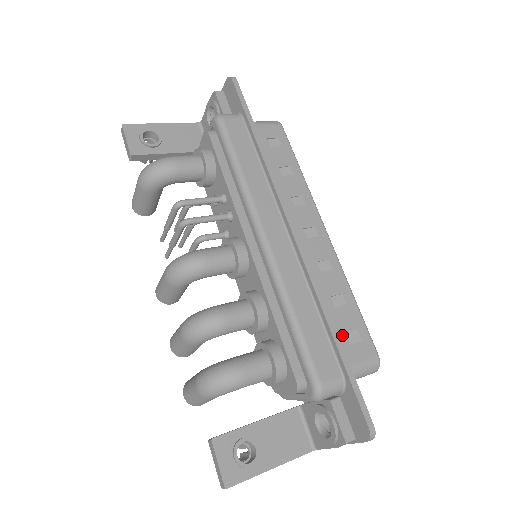
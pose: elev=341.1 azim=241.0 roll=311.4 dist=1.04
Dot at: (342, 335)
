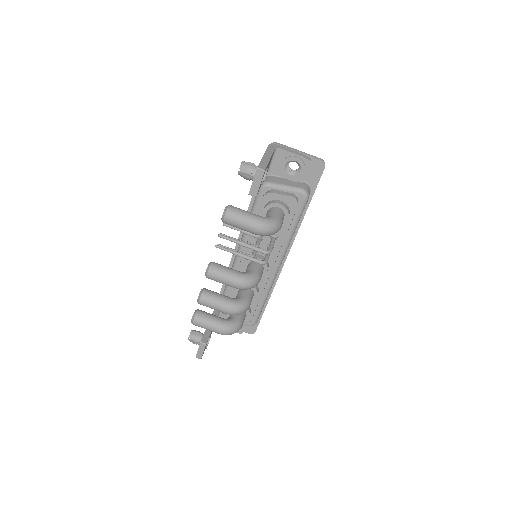
Dot at: occluded
